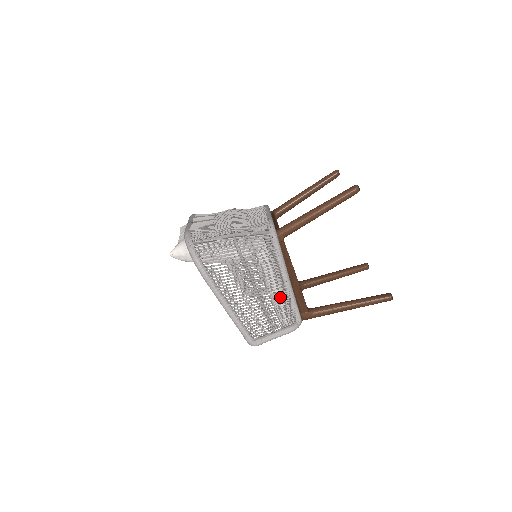
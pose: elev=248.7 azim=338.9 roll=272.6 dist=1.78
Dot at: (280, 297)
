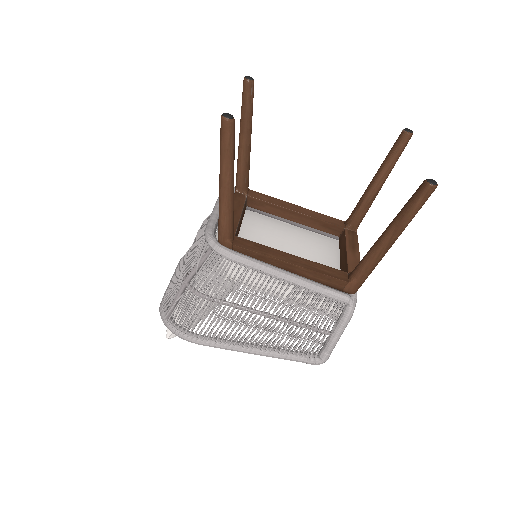
Dot at: (299, 295)
